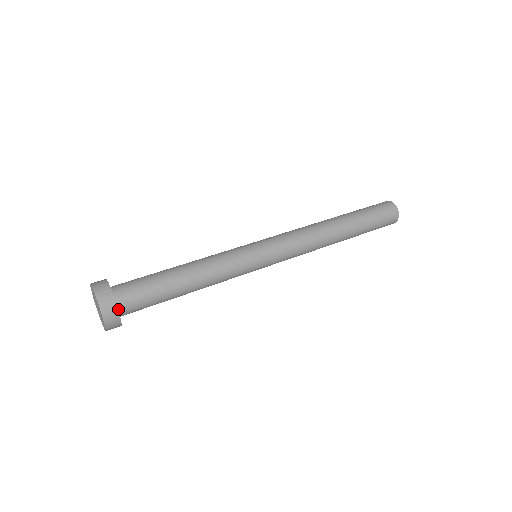
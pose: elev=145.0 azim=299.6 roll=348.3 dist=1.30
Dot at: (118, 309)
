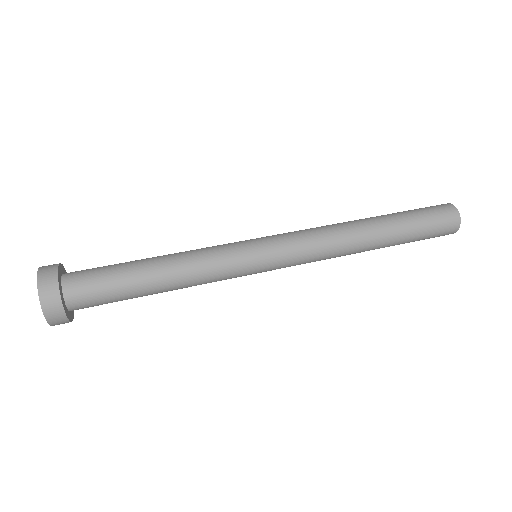
Dot at: (68, 306)
